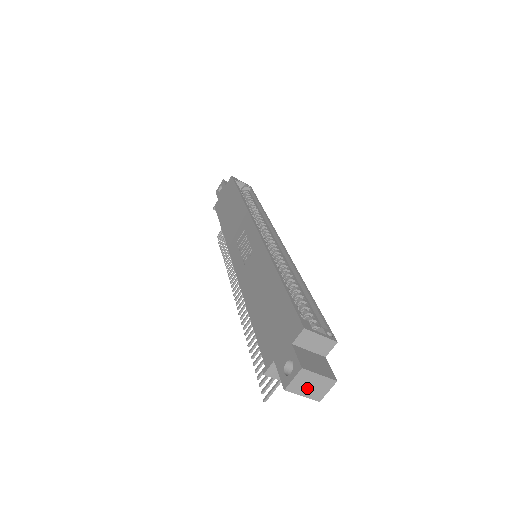
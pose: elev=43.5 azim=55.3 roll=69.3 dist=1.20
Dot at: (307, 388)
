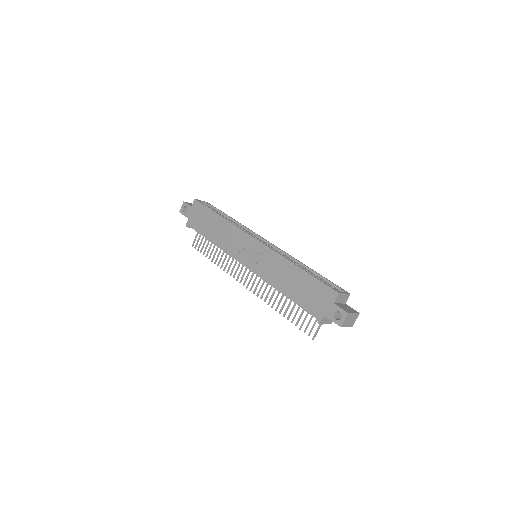
Dot at: (349, 322)
